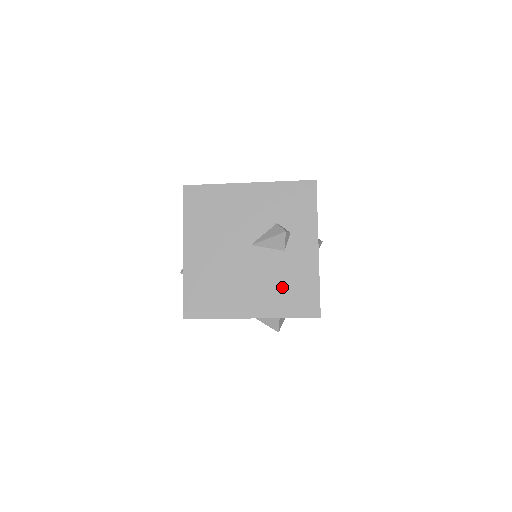
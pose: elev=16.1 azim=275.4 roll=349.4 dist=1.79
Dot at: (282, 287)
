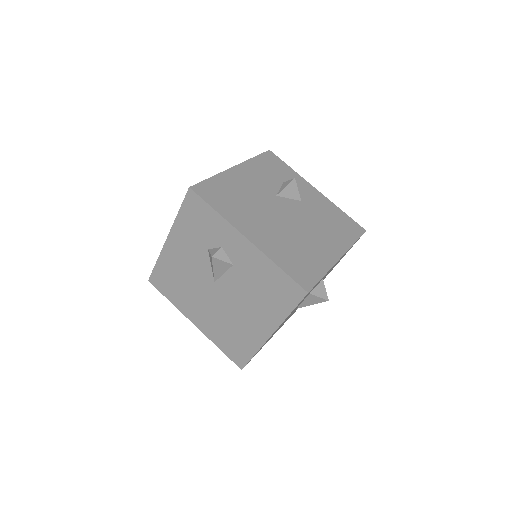
Dot at: (261, 294)
